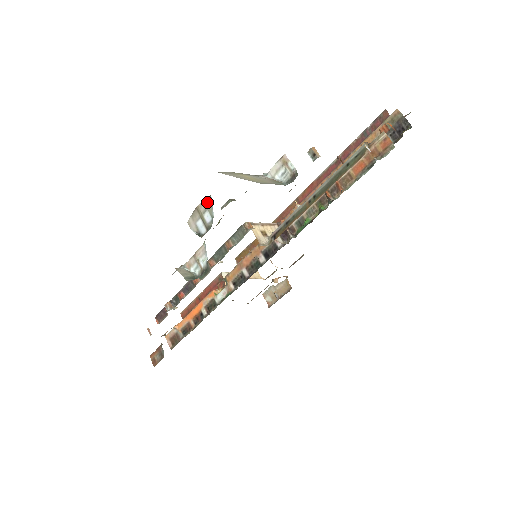
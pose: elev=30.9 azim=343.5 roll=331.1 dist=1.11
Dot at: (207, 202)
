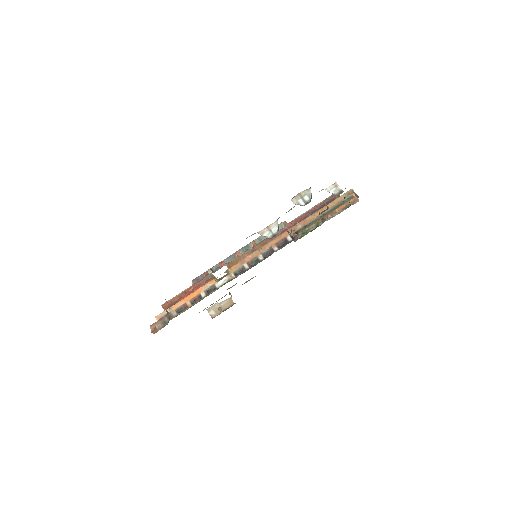
Dot at: (307, 191)
